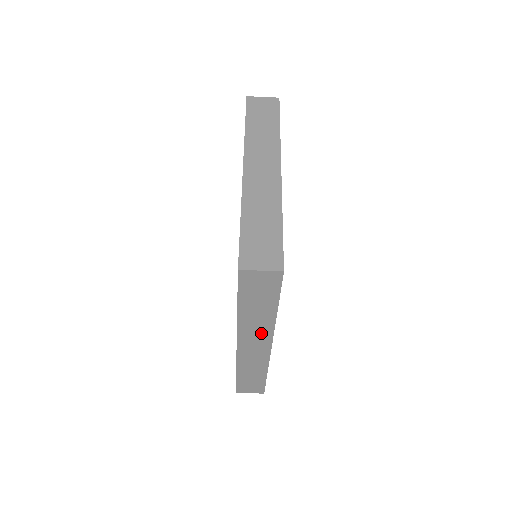
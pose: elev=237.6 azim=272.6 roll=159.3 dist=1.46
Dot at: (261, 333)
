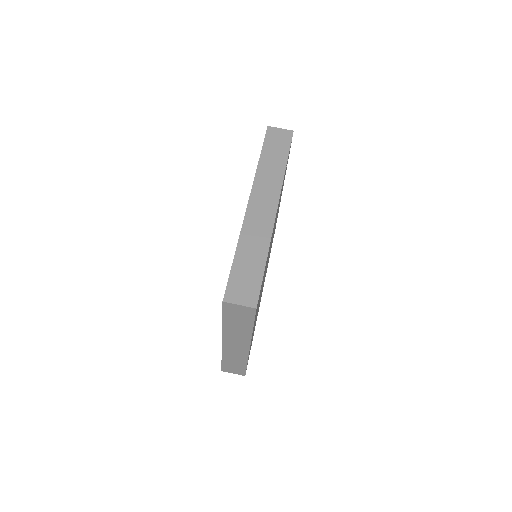
Dot at: (272, 187)
